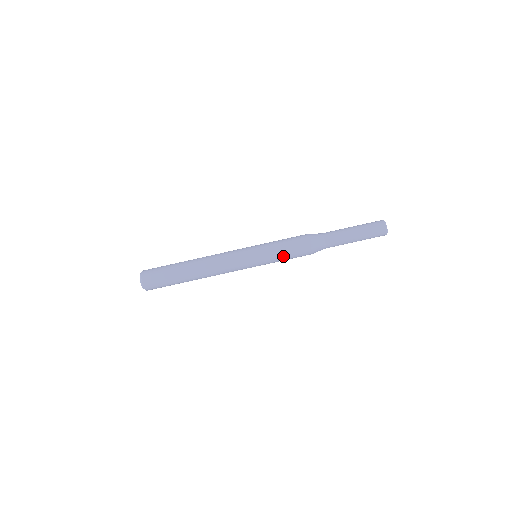
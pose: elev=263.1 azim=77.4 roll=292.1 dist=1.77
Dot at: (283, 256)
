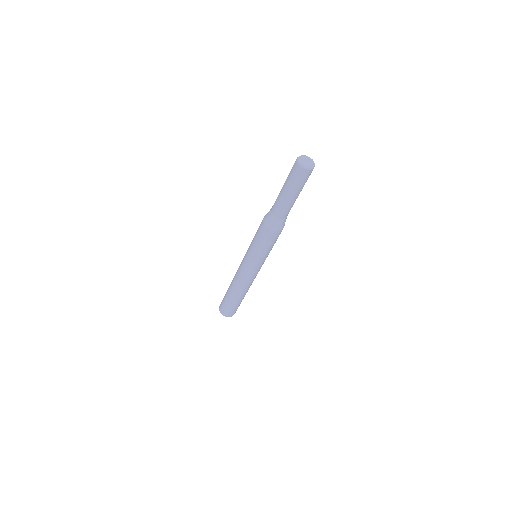
Dot at: (271, 248)
